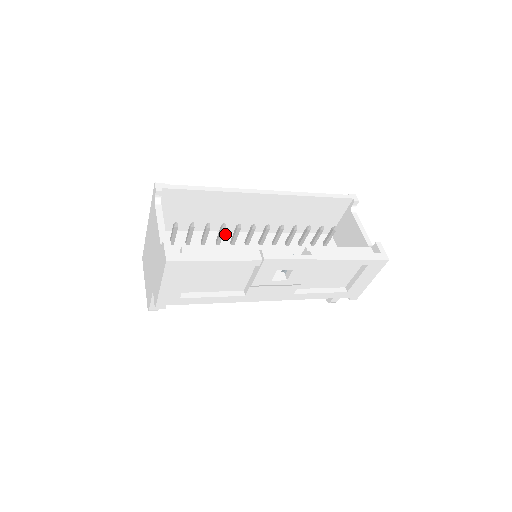
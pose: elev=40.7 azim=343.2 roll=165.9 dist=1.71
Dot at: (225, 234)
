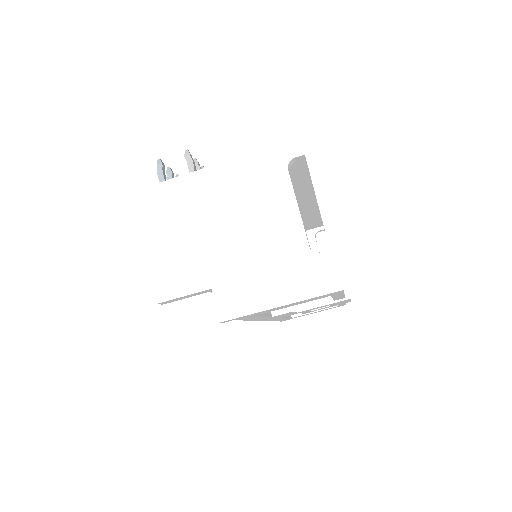
Dot at: occluded
